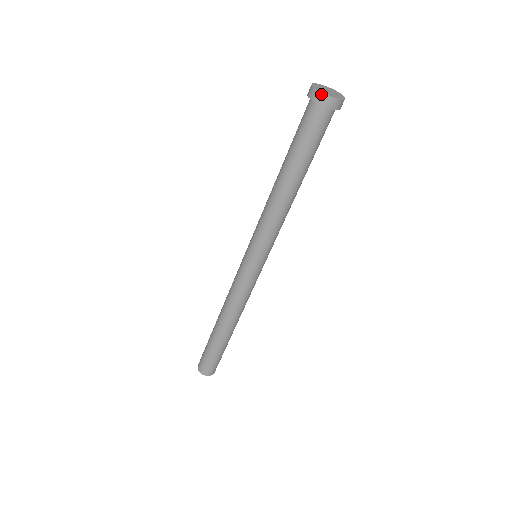
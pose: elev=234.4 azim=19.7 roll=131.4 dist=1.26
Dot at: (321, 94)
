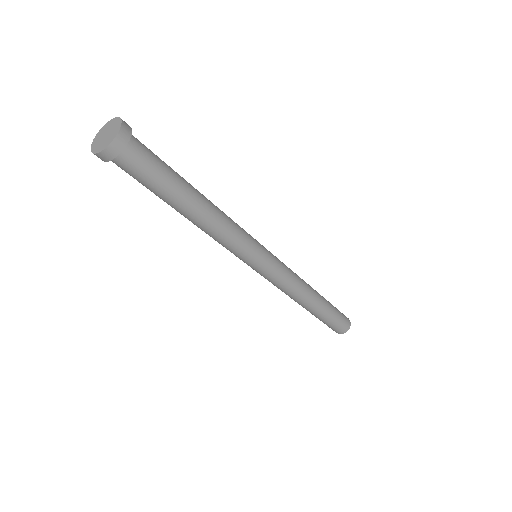
Dot at: (111, 146)
